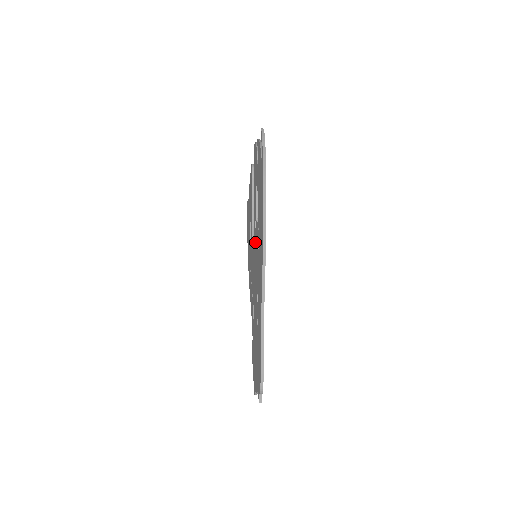
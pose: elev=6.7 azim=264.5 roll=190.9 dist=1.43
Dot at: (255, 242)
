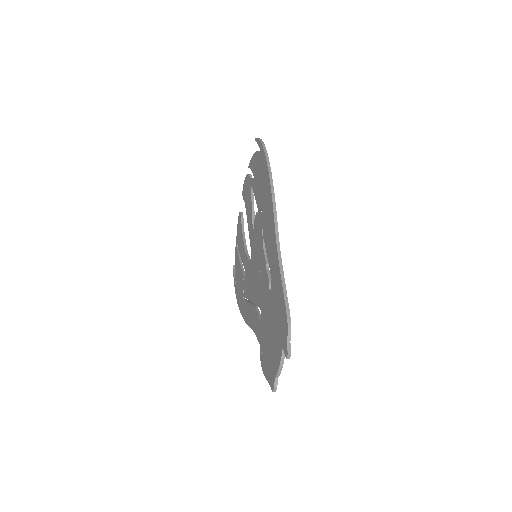
Dot at: (254, 240)
